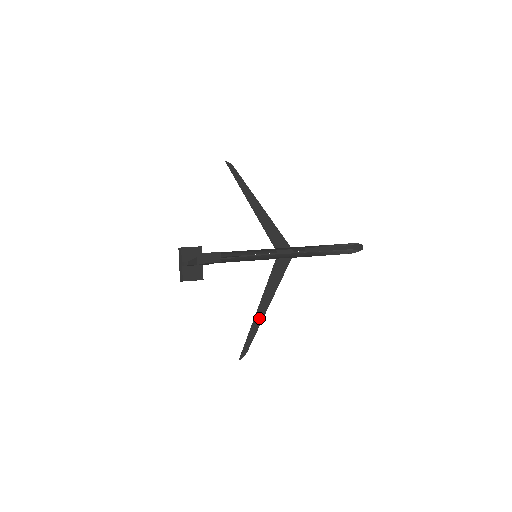
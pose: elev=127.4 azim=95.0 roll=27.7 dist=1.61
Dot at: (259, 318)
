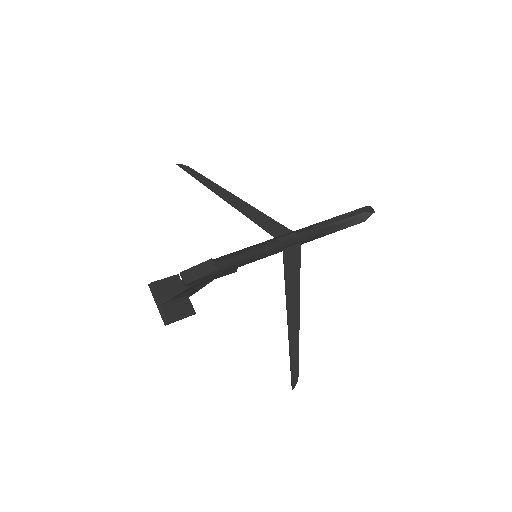
Dot at: (294, 325)
